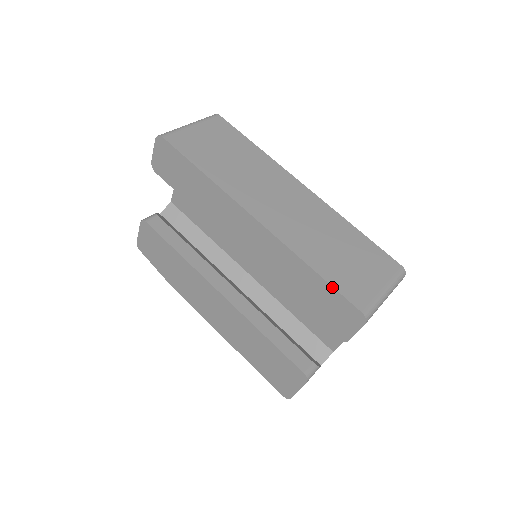
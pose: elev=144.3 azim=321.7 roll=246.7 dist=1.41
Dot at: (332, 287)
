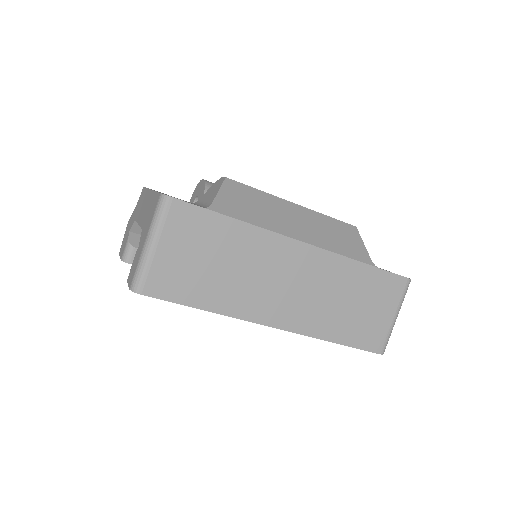
Dot at: occluded
